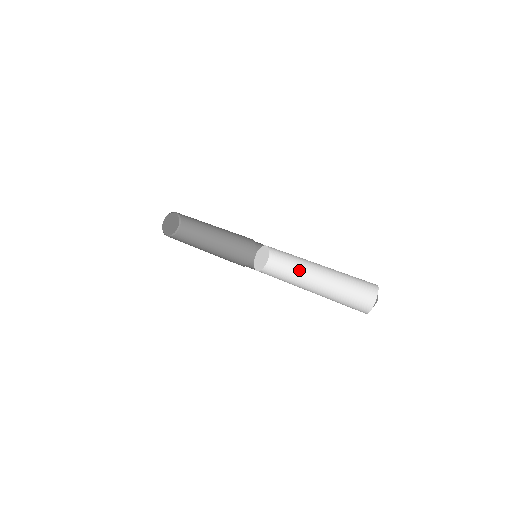
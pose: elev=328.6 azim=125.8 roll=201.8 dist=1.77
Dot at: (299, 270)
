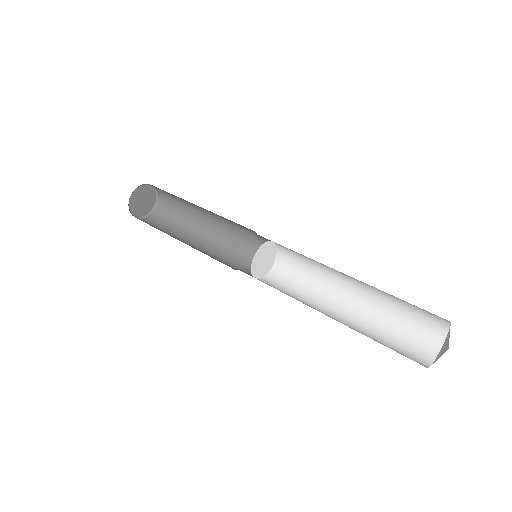
Dot at: (322, 272)
